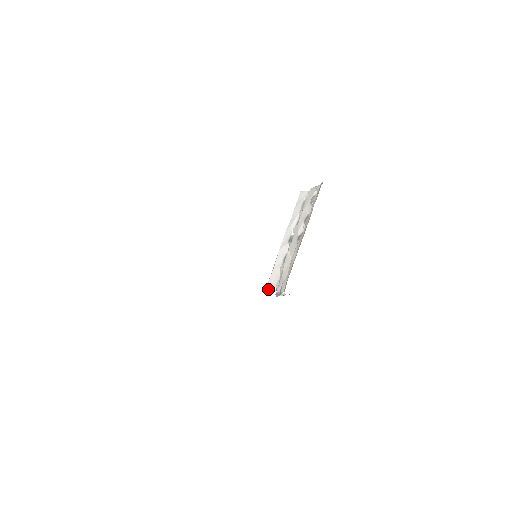
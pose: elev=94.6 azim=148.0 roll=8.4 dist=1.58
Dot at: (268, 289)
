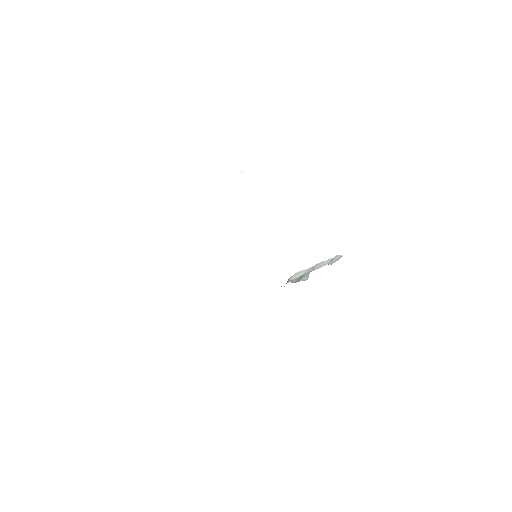
Dot at: occluded
